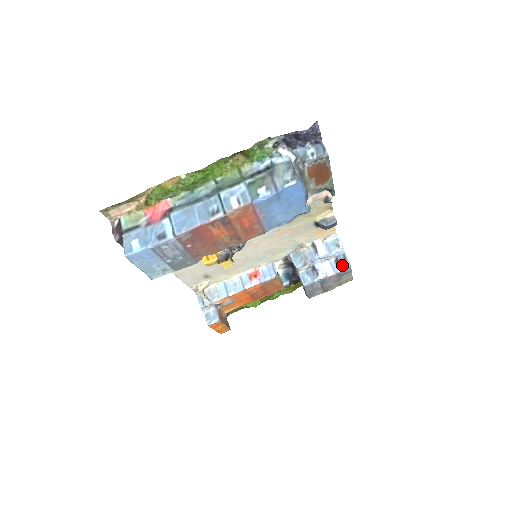
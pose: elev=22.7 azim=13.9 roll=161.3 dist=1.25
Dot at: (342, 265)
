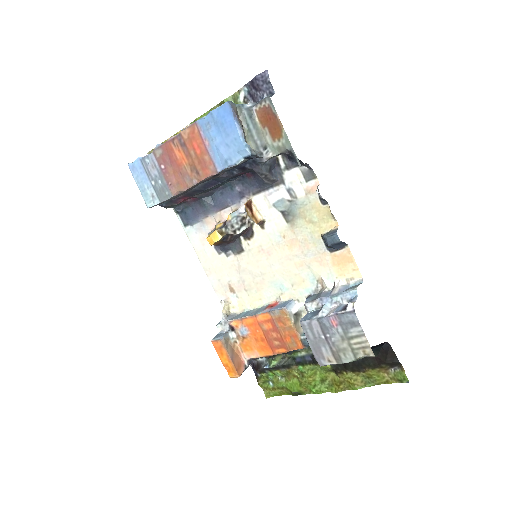
Dot at: (346, 307)
